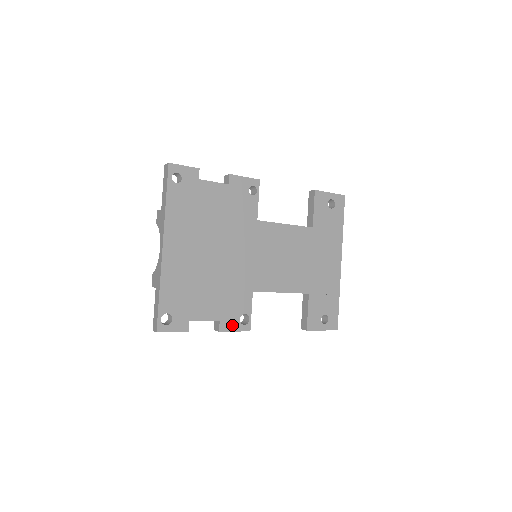
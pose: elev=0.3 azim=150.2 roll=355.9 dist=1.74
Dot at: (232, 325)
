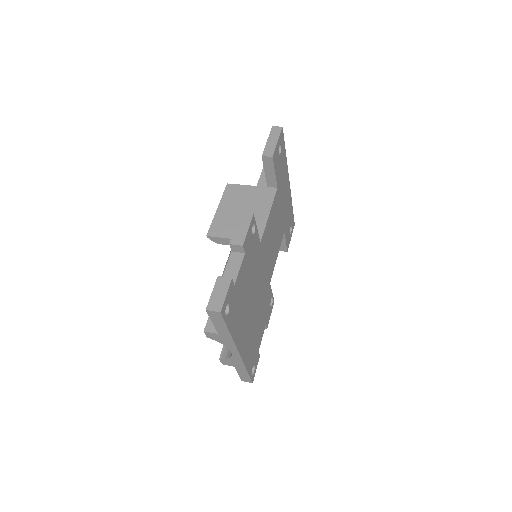
Dot at: (269, 315)
